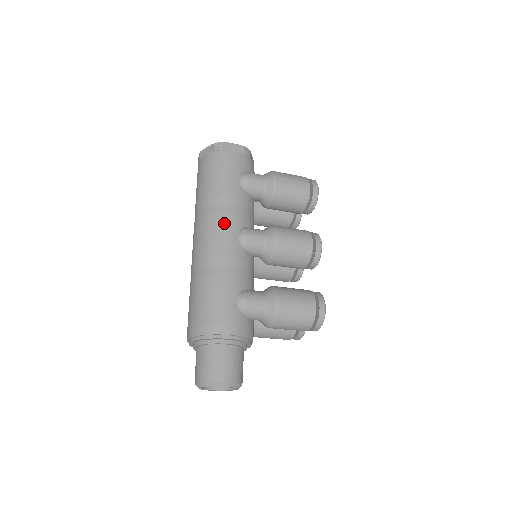
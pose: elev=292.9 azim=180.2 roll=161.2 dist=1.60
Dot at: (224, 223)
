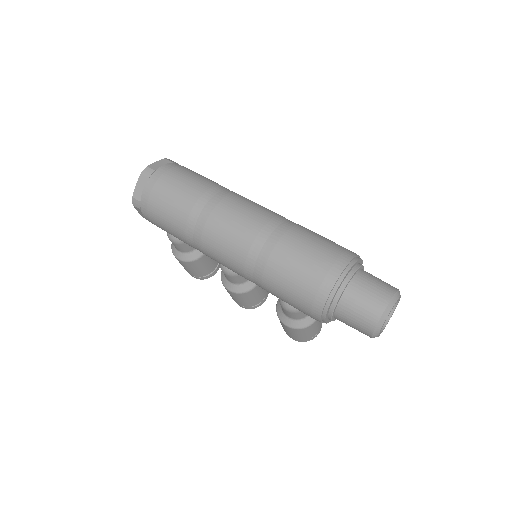
Dot at: occluded
